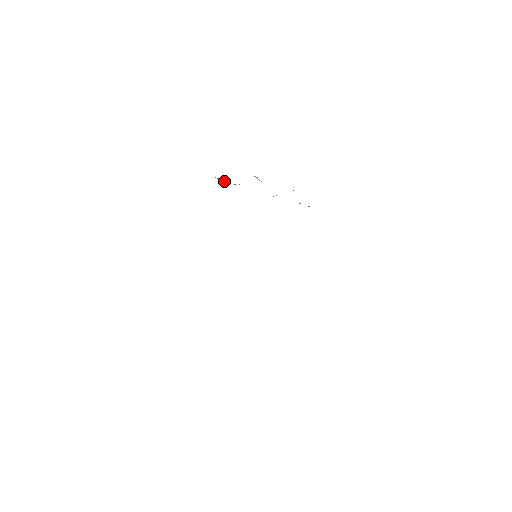
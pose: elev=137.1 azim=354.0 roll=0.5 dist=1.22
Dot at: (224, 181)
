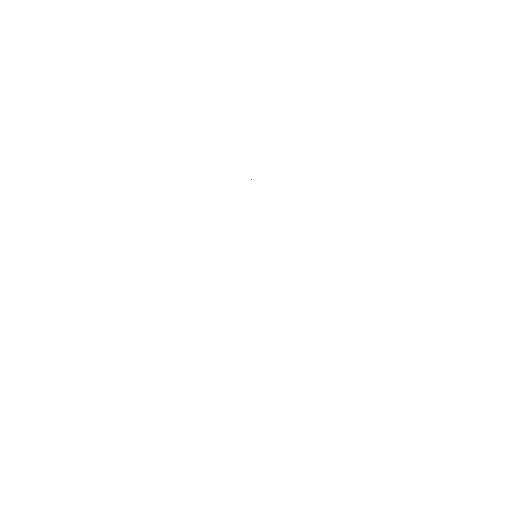
Dot at: occluded
